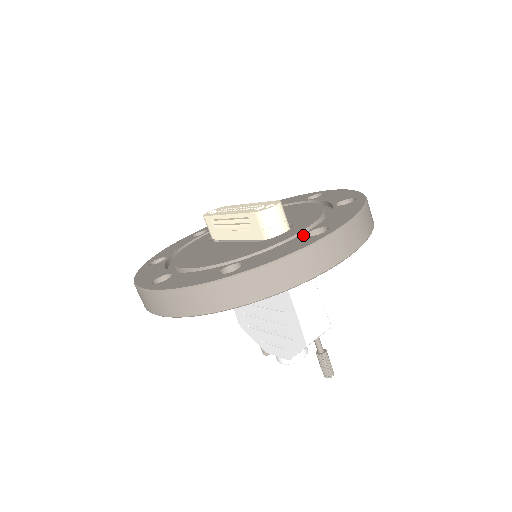
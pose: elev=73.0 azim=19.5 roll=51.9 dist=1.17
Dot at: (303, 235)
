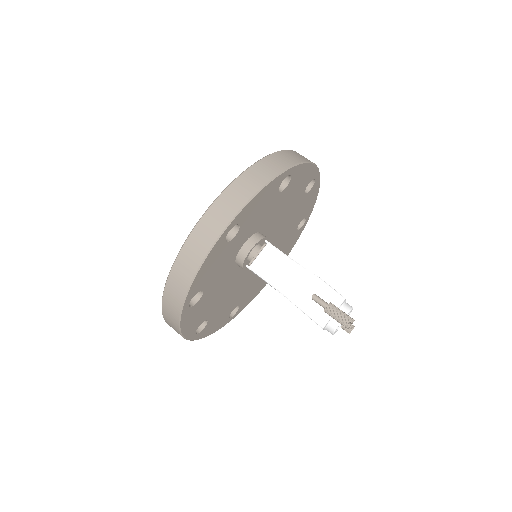
Dot at: occluded
